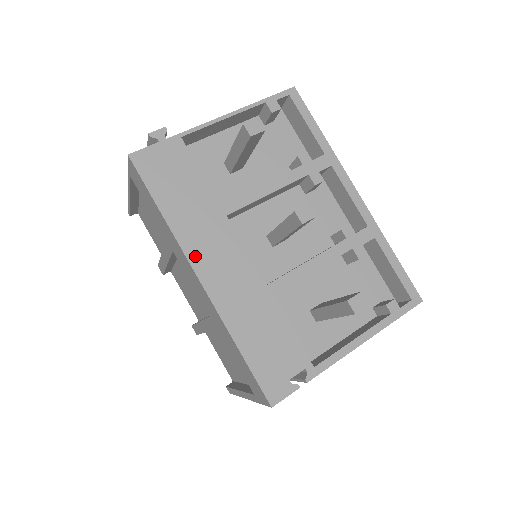
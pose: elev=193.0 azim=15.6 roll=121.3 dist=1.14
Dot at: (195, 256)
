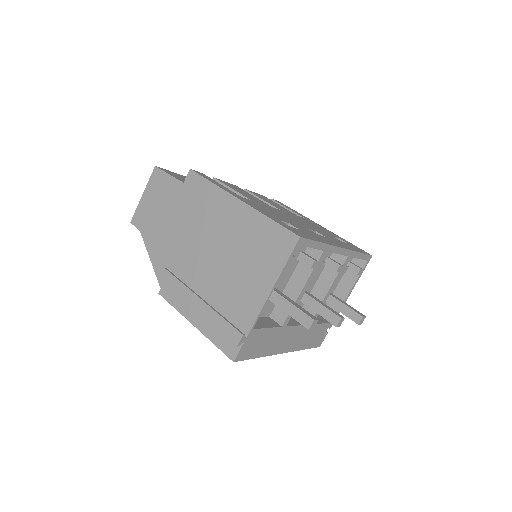
Dot at: (279, 350)
